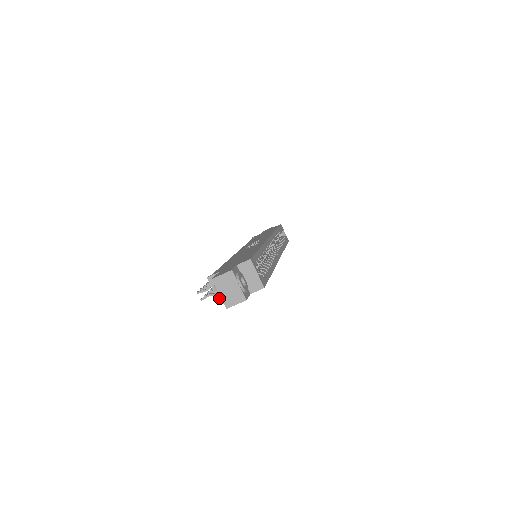
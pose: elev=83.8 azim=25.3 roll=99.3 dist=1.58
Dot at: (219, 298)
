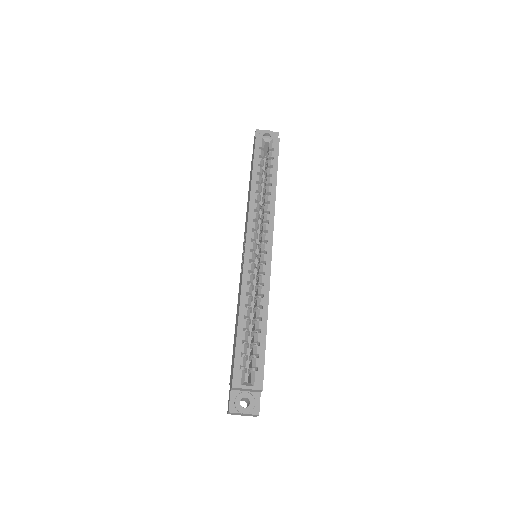
Dot at: (245, 415)
